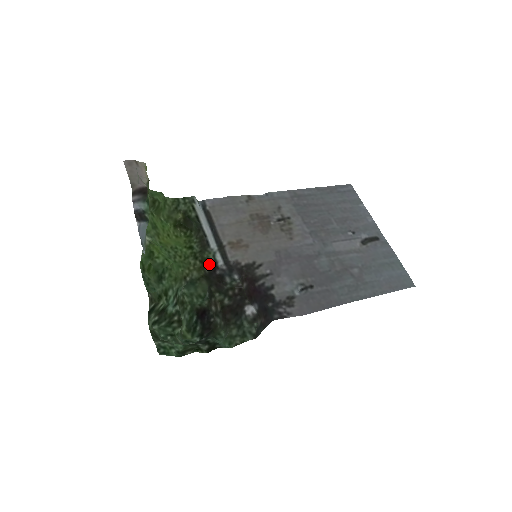
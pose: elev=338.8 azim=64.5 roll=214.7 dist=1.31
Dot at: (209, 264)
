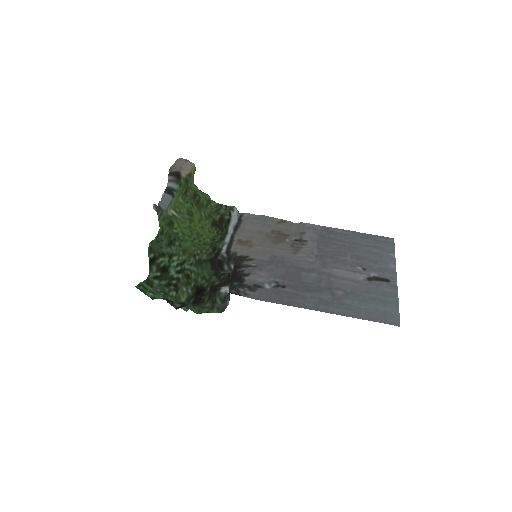
Dot at: (216, 251)
